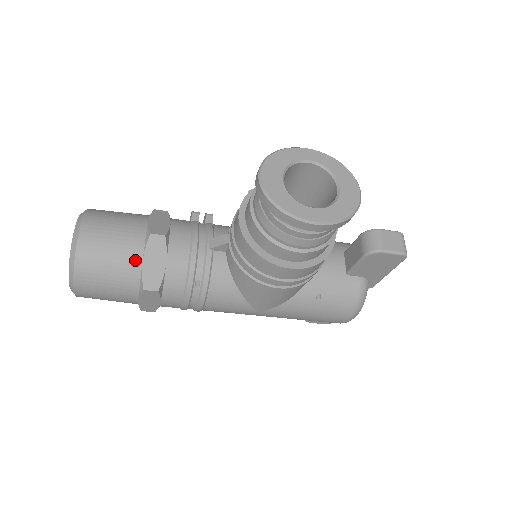
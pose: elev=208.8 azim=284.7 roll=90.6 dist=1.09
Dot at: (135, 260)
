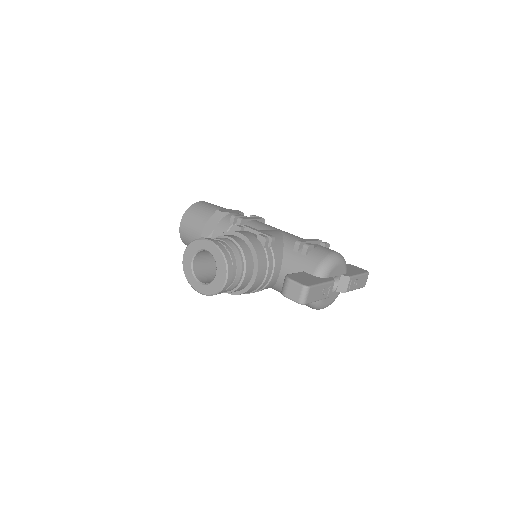
Dot at: occluded
